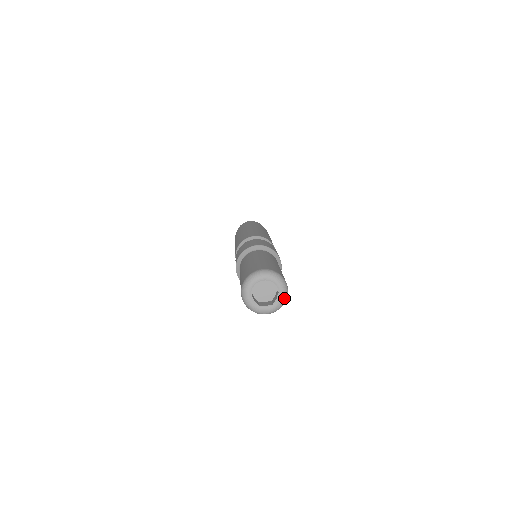
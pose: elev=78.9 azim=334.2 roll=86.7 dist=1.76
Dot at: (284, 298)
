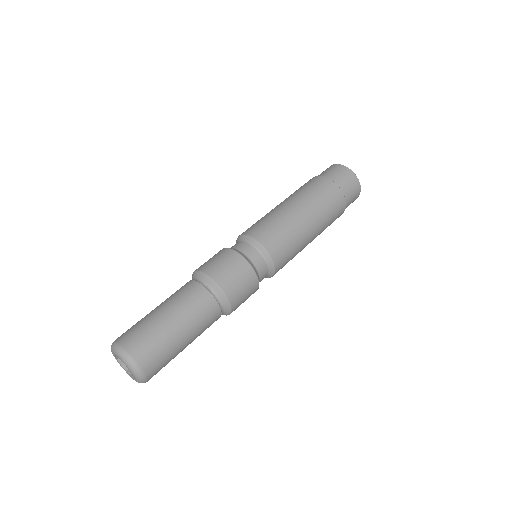
Dot at: (128, 364)
